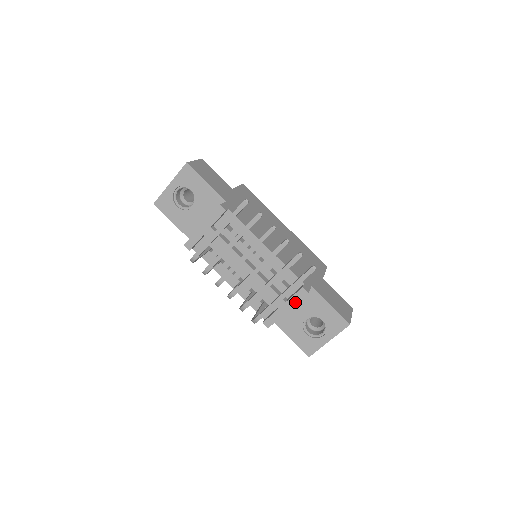
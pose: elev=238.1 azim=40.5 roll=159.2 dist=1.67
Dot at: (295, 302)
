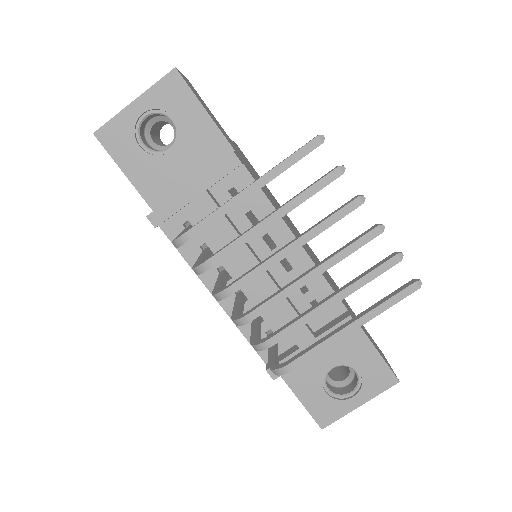
Dot at: occluded
